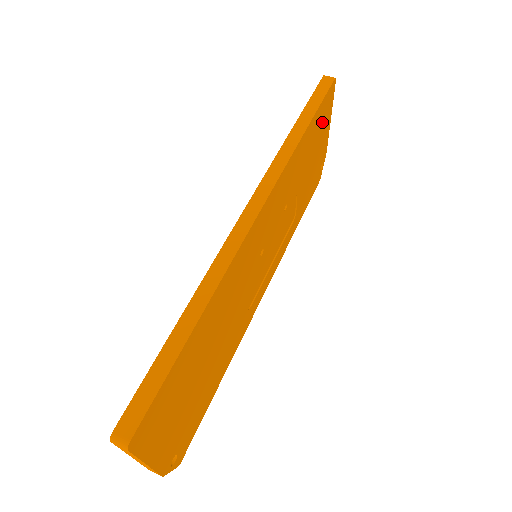
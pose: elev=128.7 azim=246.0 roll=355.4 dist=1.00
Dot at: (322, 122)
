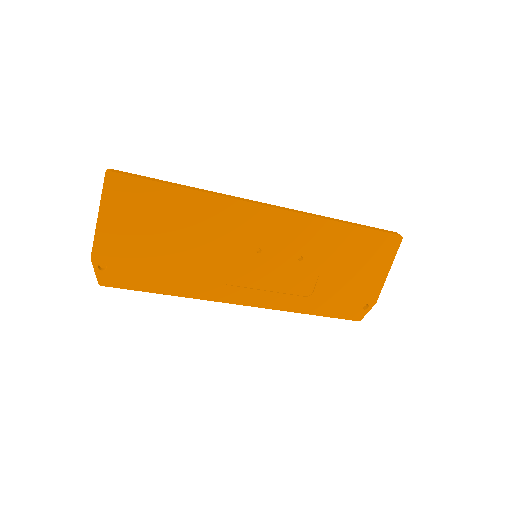
Dot at: (374, 253)
